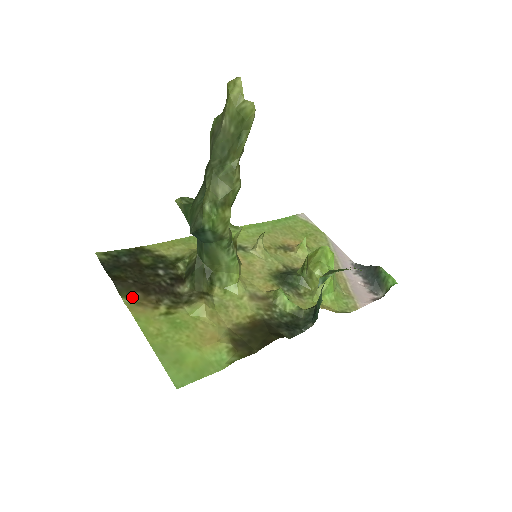
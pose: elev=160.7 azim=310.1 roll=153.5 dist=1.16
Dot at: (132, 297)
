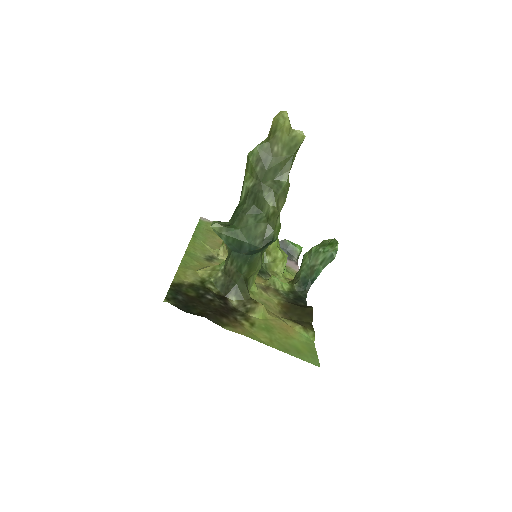
Dot at: (225, 324)
